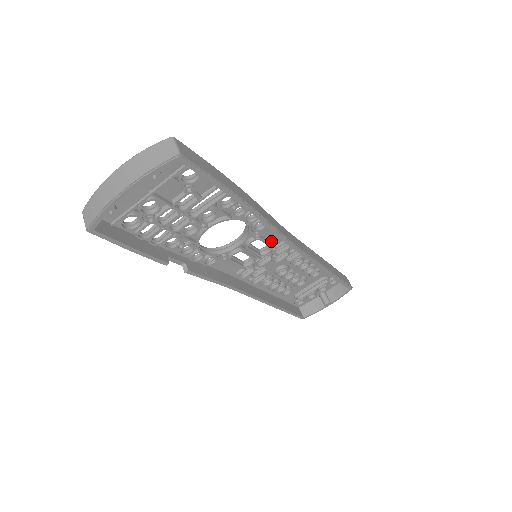
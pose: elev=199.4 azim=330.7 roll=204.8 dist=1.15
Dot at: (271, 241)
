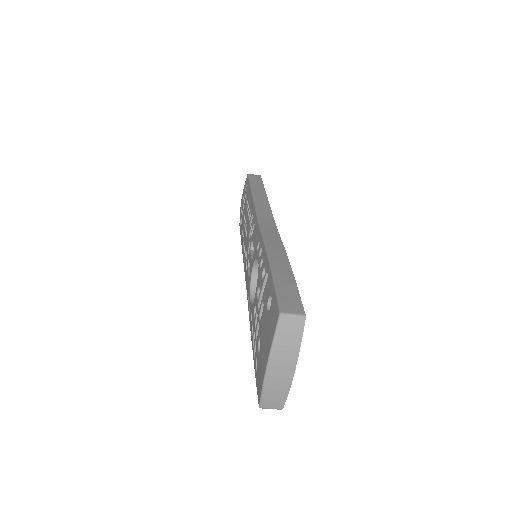
Dot at: occluded
